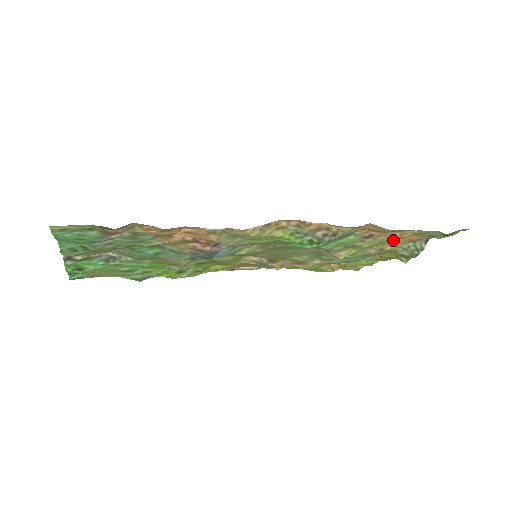
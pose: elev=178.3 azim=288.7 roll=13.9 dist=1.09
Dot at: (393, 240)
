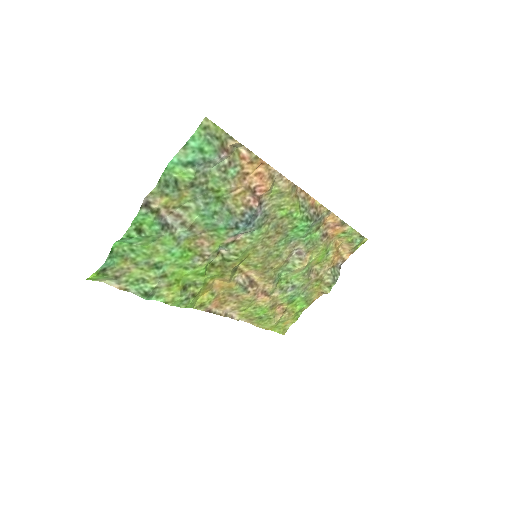
Dot at: (328, 257)
